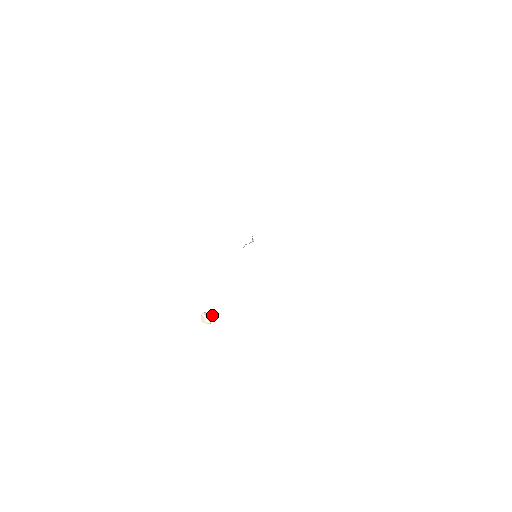
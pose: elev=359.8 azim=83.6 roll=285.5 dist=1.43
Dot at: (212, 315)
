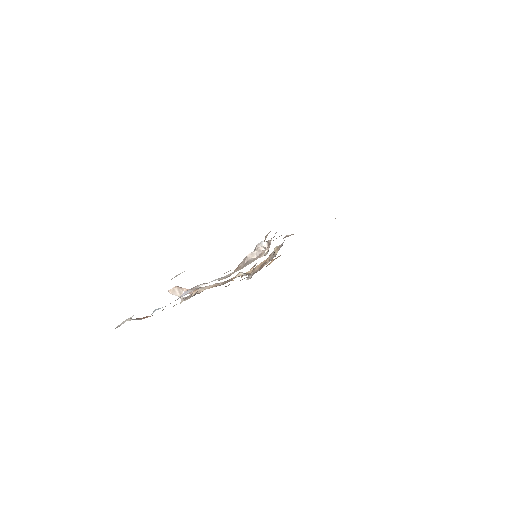
Dot at: occluded
